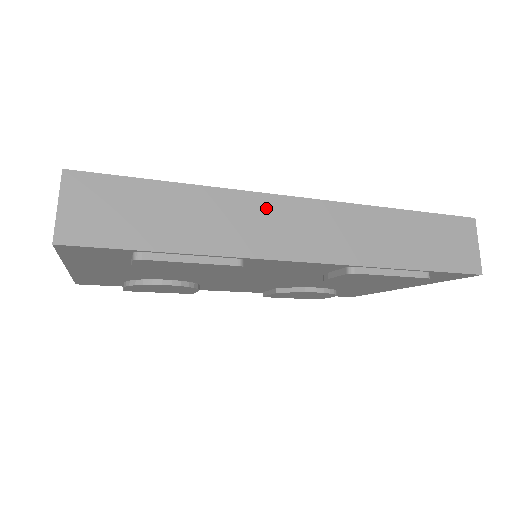
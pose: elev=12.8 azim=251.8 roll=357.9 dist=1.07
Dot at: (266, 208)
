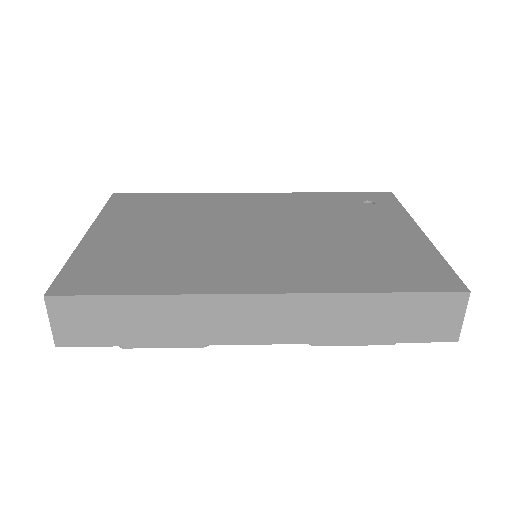
Dot at: (225, 306)
